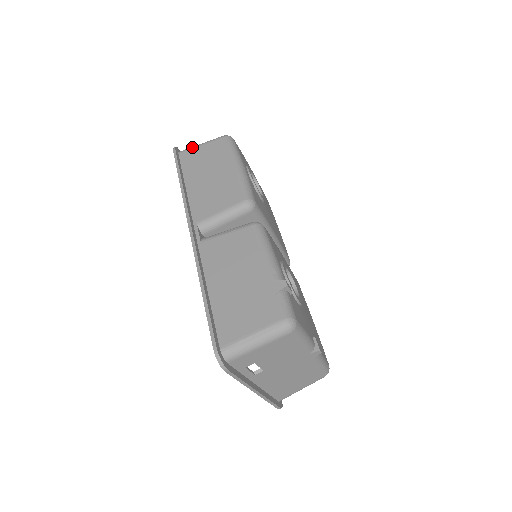
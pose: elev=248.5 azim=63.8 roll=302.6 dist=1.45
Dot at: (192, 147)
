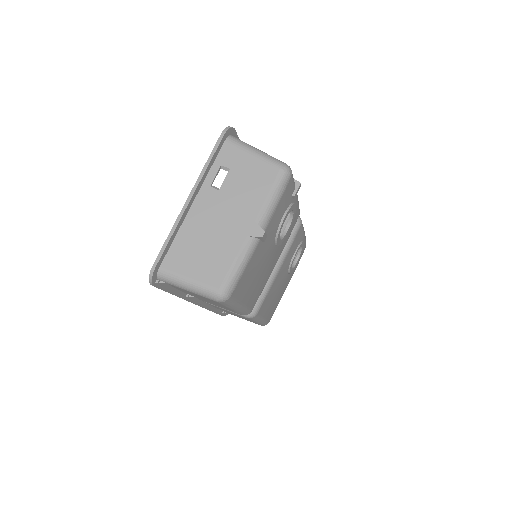
Dot at: occluded
